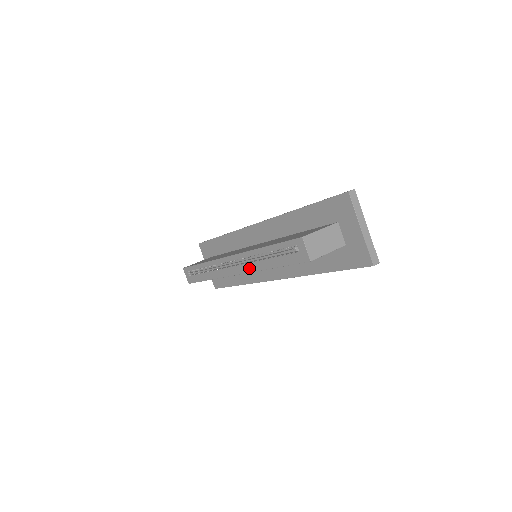
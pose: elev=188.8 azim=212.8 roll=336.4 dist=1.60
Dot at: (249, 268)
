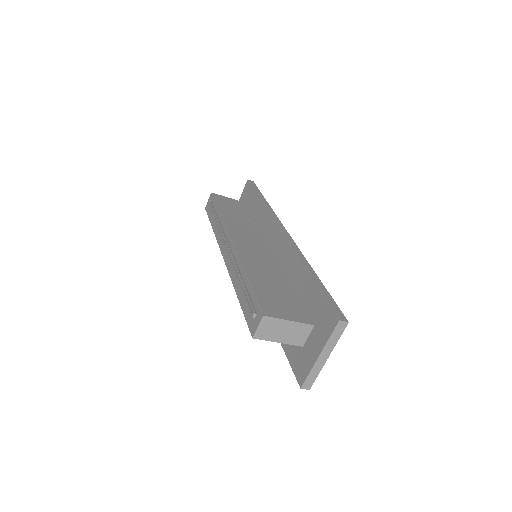
Dot at: (230, 269)
